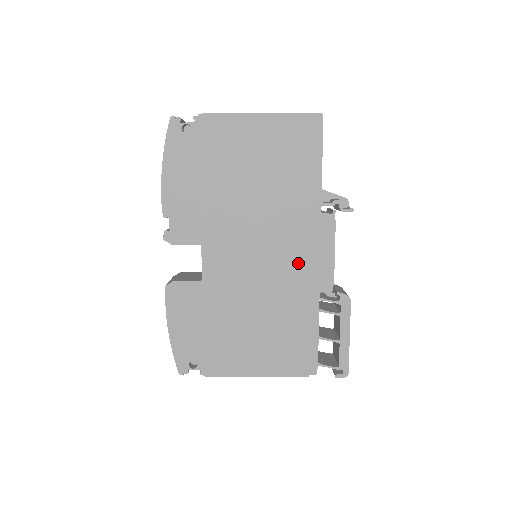
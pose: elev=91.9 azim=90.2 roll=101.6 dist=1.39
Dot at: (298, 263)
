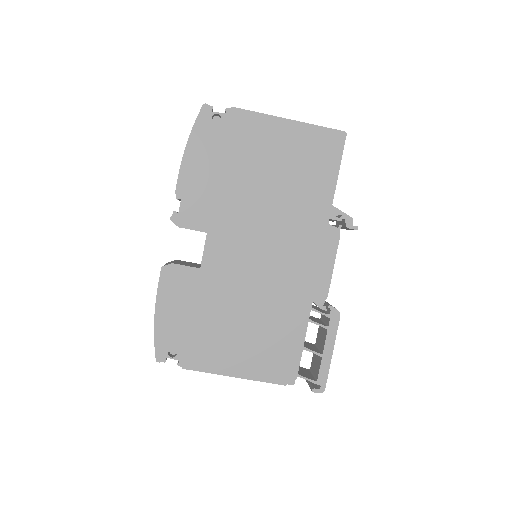
Dot at: (297, 269)
